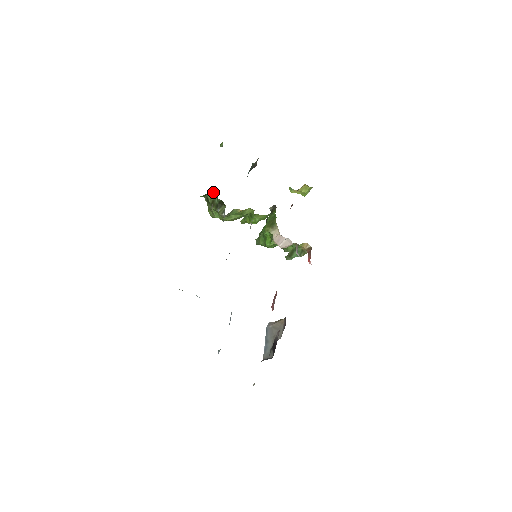
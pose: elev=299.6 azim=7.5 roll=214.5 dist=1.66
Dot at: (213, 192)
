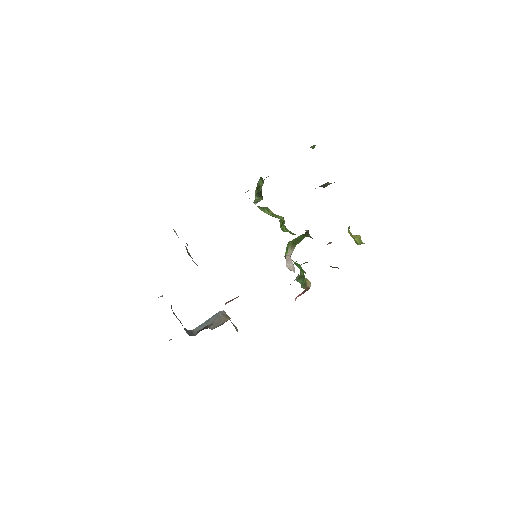
Dot at: (263, 180)
